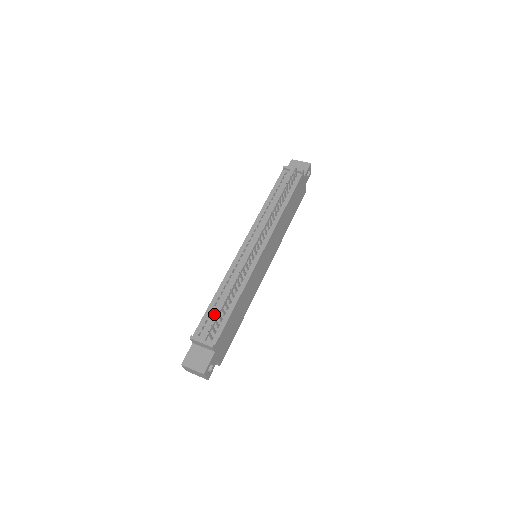
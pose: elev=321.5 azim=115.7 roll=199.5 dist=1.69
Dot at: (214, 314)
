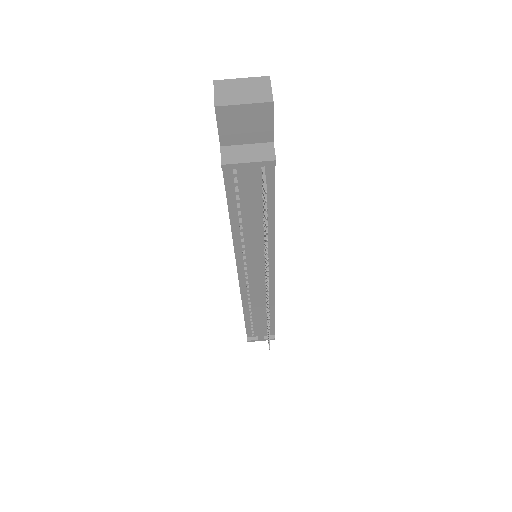
Dot at: (258, 329)
